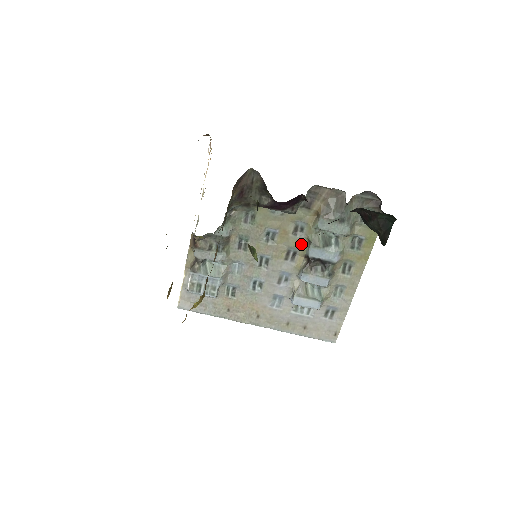
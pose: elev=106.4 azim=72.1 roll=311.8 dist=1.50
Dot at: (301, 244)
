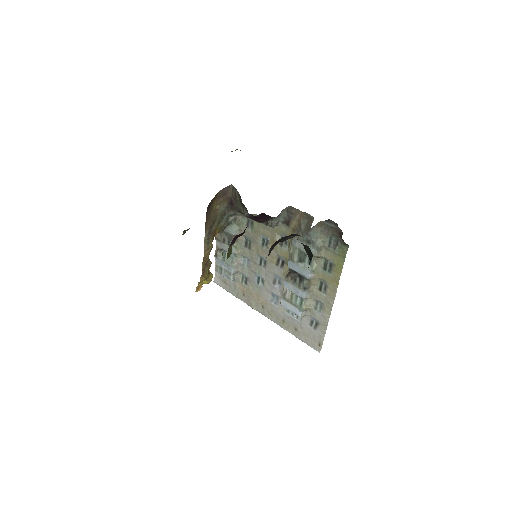
Dot at: (286, 255)
